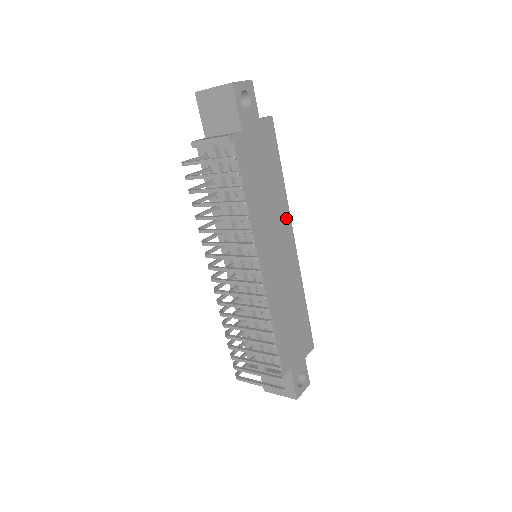
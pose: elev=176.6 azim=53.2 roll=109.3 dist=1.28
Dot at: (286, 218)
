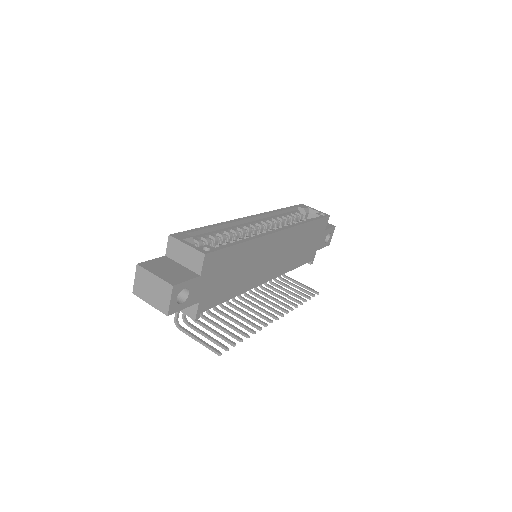
Dot at: (265, 242)
